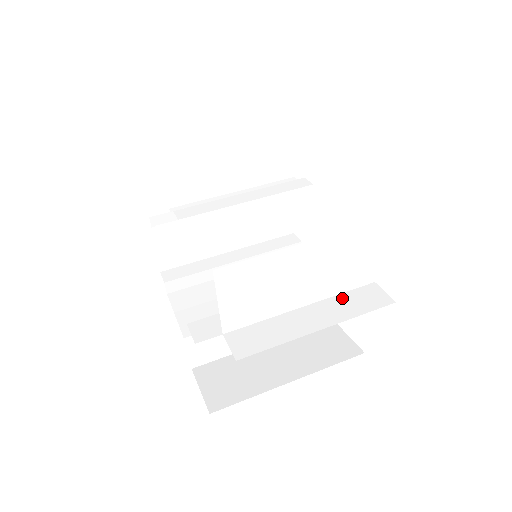
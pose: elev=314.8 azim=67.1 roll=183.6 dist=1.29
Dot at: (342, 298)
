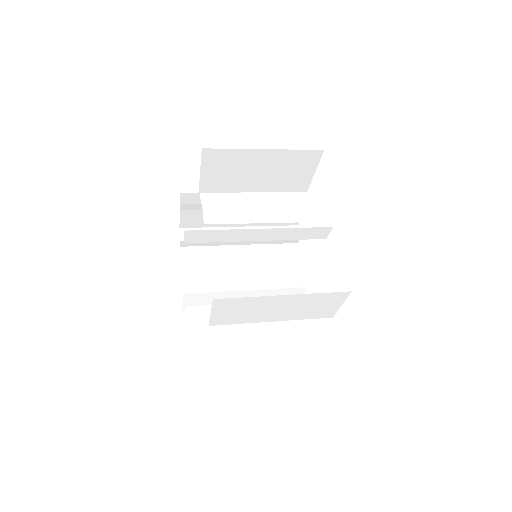
Dot at: (303, 324)
